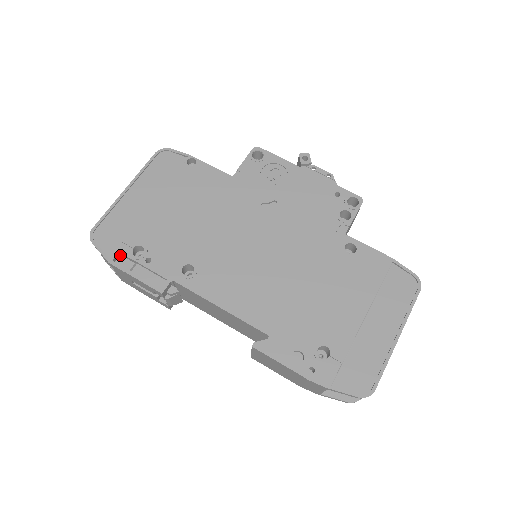
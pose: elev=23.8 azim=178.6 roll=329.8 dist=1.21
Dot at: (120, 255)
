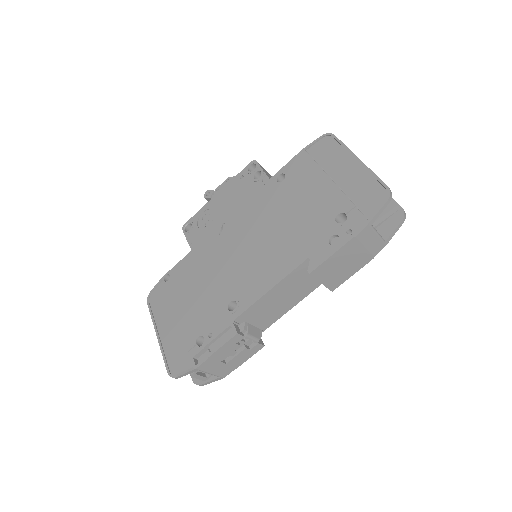
Dot at: (197, 359)
